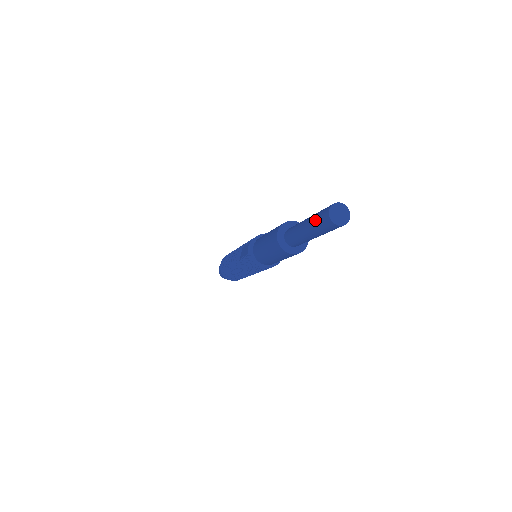
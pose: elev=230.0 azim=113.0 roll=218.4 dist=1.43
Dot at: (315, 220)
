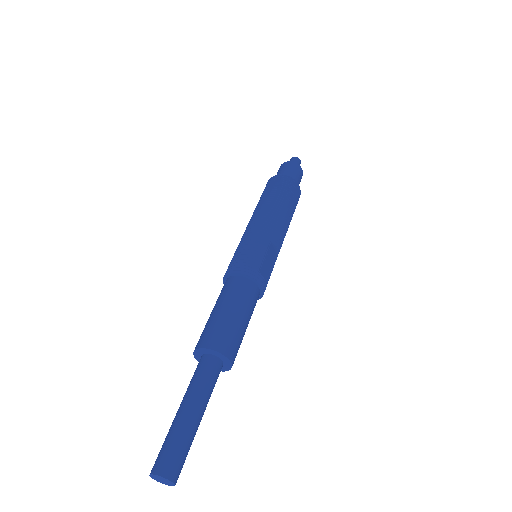
Dot at: occluded
